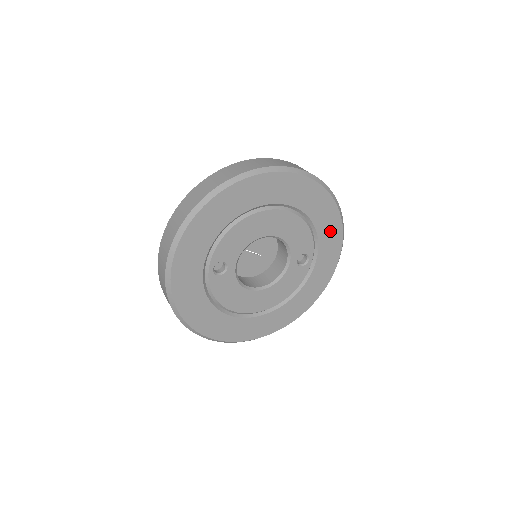
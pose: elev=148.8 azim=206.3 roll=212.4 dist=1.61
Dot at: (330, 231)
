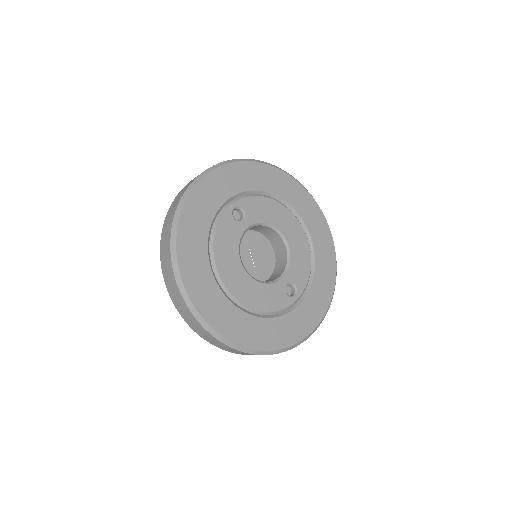
Dot at: (322, 291)
